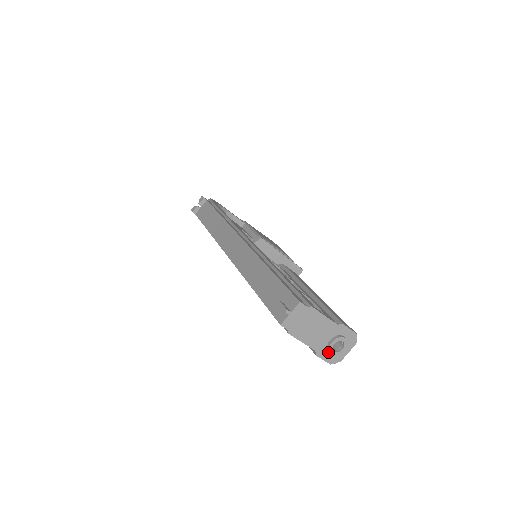
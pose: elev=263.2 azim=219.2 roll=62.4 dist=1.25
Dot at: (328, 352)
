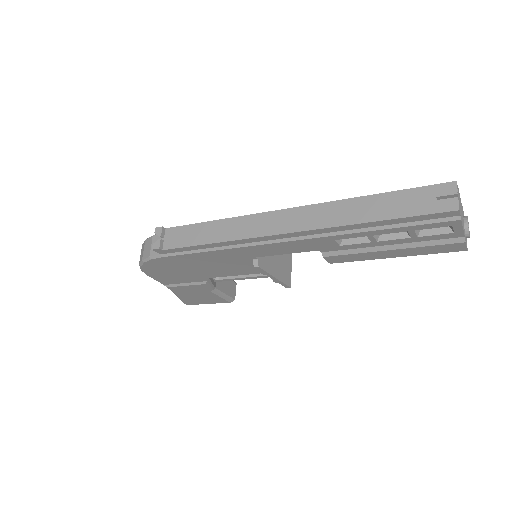
Dot at: (465, 237)
